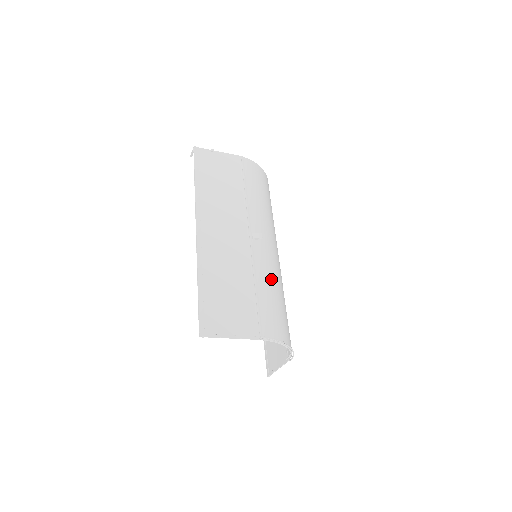
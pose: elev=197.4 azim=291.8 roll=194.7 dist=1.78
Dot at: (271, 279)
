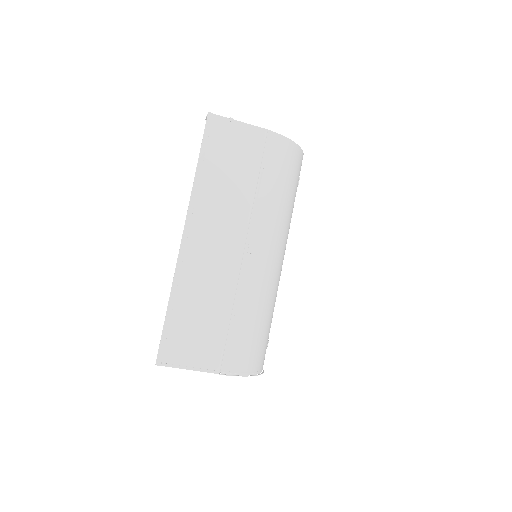
Dot at: (256, 302)
